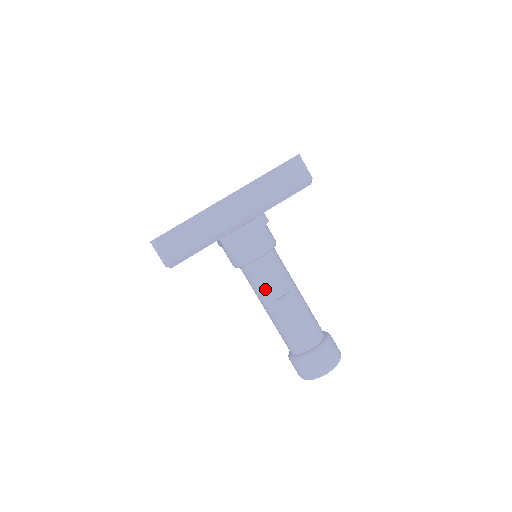
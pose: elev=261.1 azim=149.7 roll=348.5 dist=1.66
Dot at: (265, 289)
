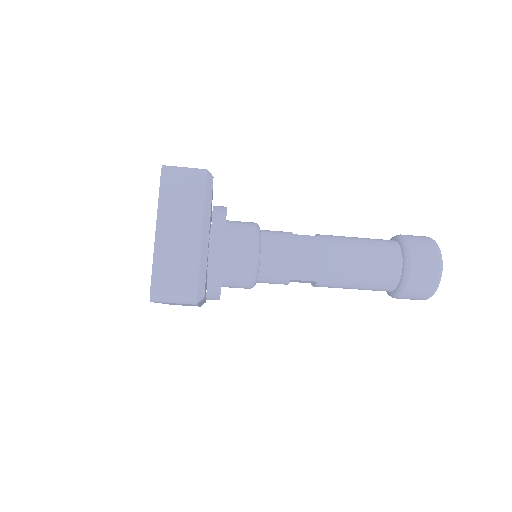
Dot at: occluded
